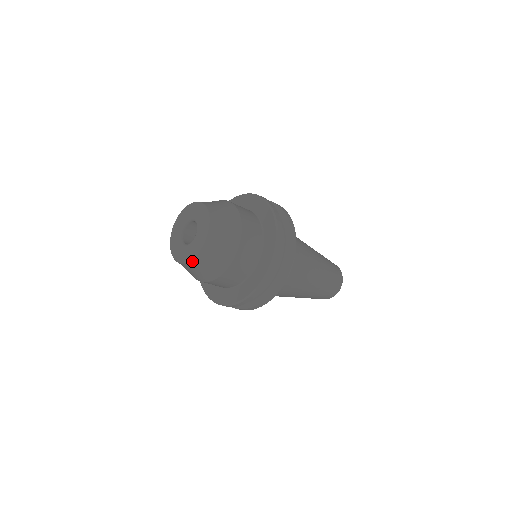
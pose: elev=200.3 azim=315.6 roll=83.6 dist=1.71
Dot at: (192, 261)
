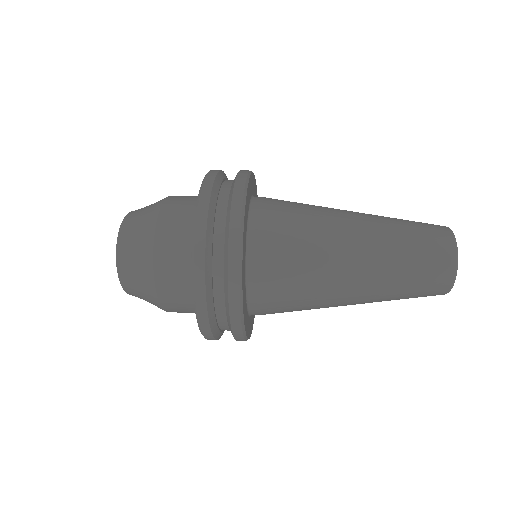
Dot at: (122, 284)
